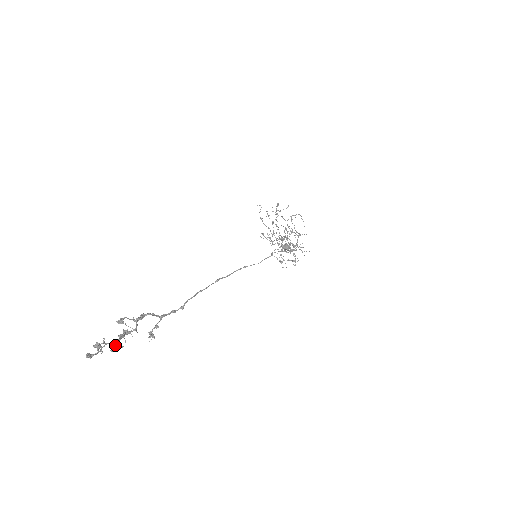
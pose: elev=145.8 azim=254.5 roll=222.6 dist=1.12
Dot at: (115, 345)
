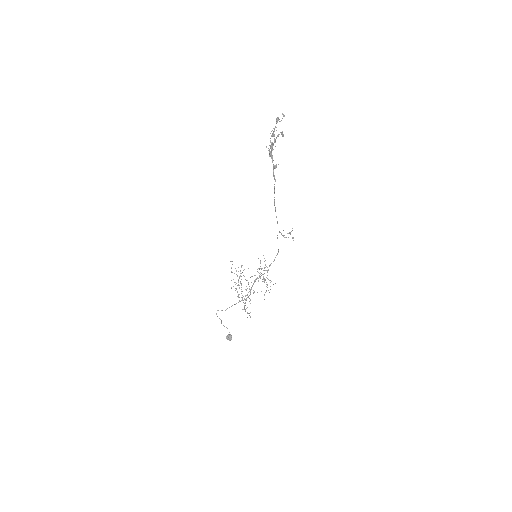
Dot at: (281, 132)
